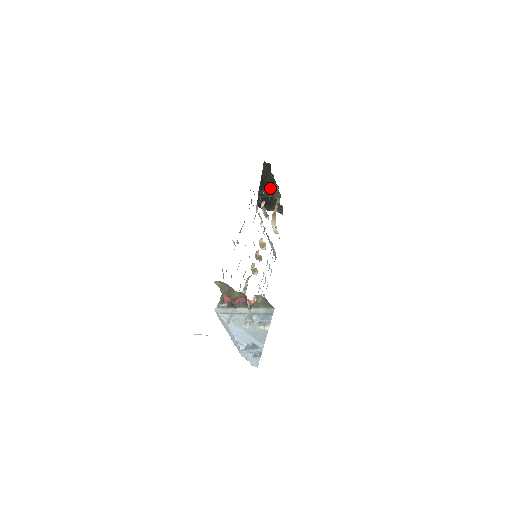
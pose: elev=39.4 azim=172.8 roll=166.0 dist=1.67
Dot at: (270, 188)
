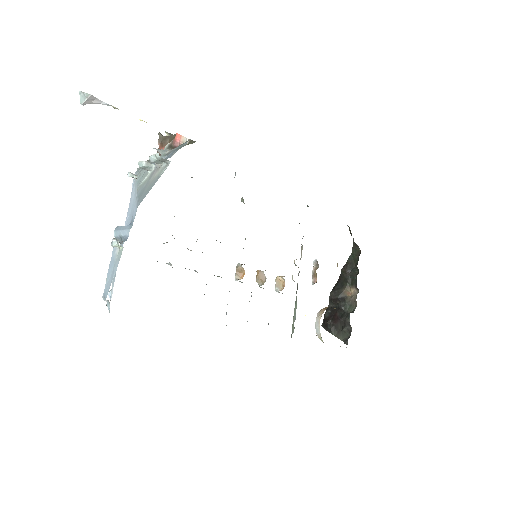
Dot at: (348, 293)
